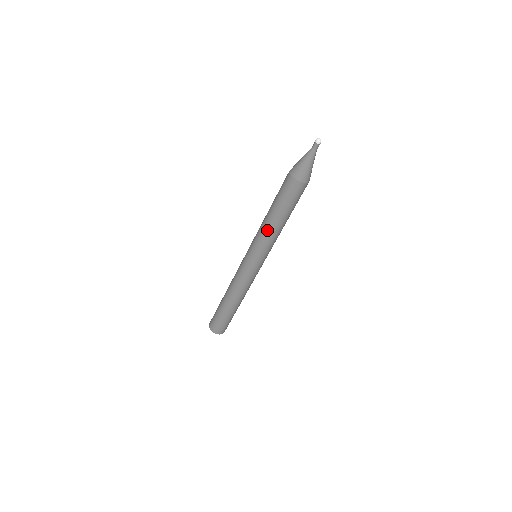
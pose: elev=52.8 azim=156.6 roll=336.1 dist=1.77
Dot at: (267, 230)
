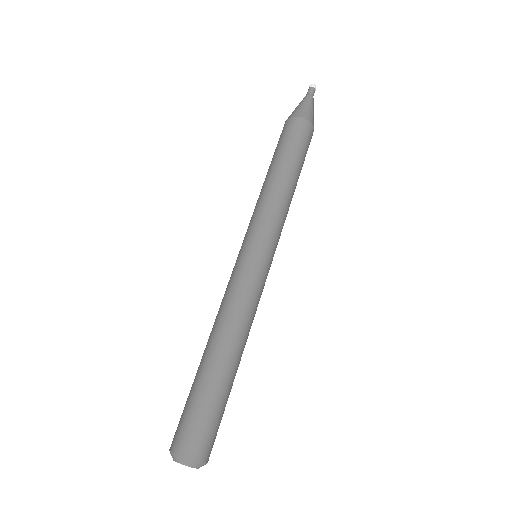
Dot at: (267, 192)
